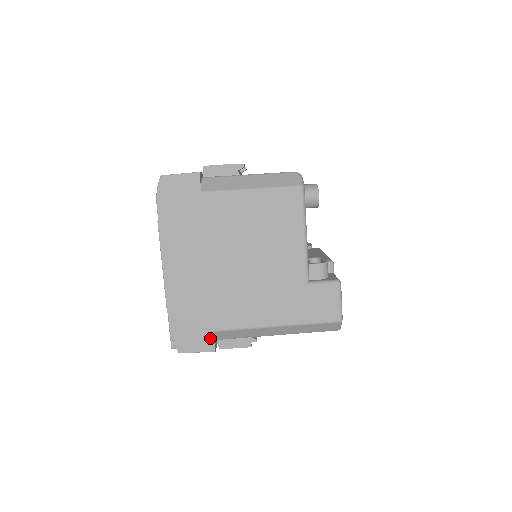
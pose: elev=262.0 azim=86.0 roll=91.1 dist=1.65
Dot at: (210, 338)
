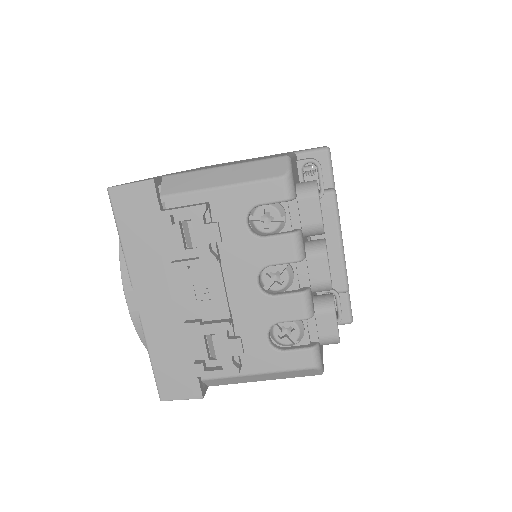
Dot at: occluded
